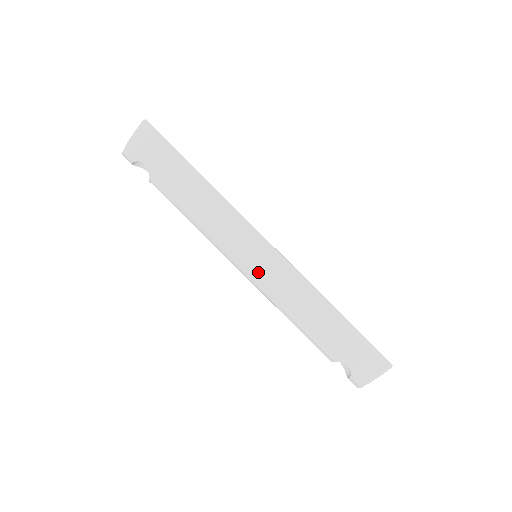
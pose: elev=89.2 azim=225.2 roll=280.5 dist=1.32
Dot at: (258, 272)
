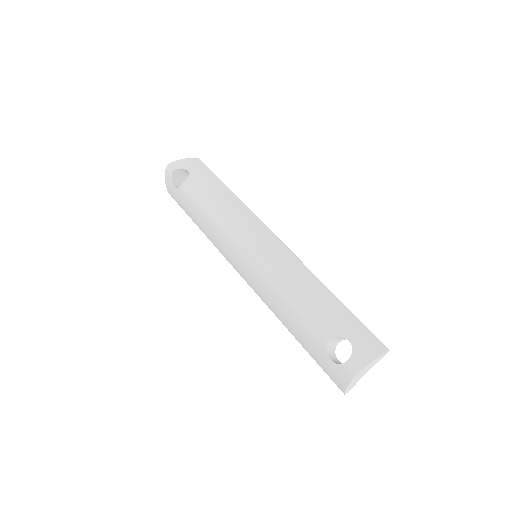
Dot at: (267, 250)
